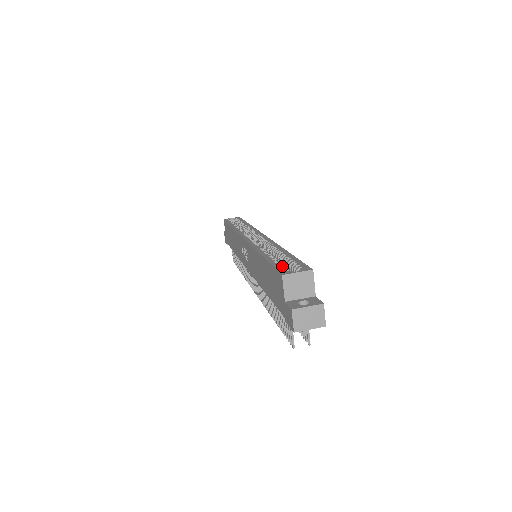
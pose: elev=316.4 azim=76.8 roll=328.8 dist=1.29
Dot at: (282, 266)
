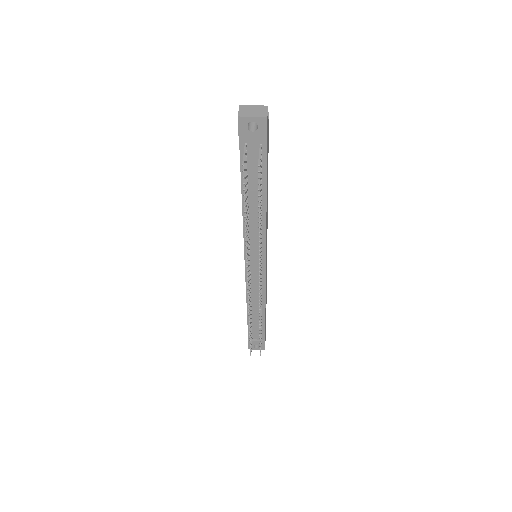
Dot at: occluded
